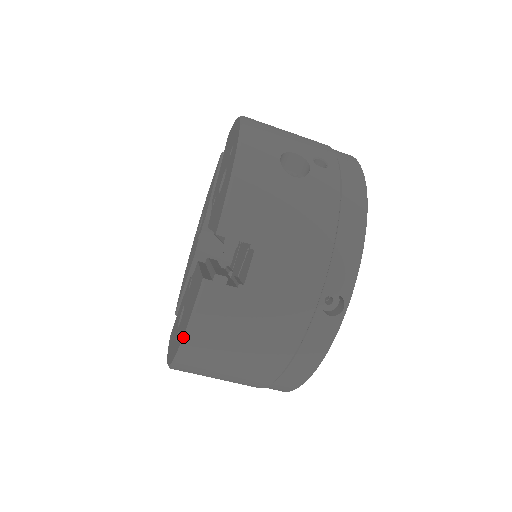
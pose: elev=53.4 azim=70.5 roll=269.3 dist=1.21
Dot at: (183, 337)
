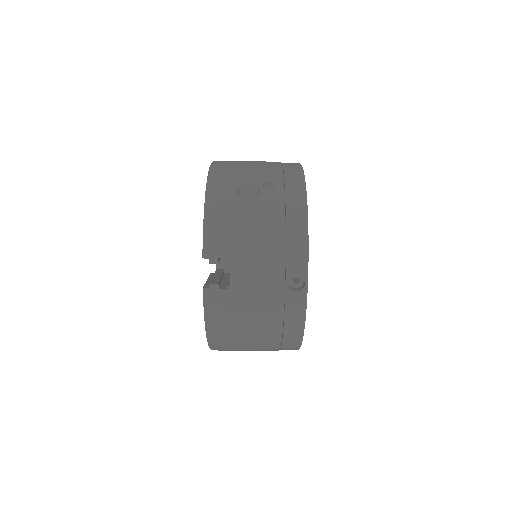
Dot at: (205, 328)
